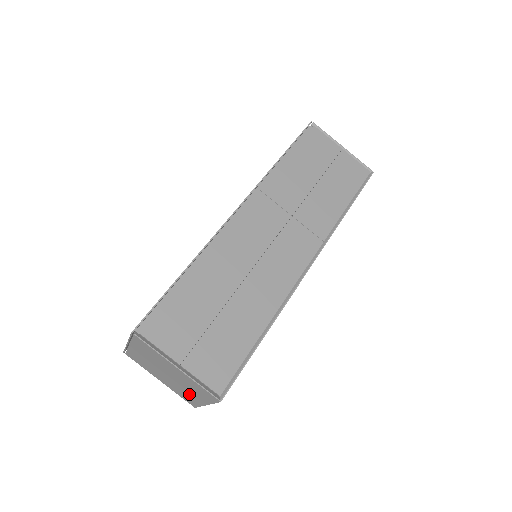
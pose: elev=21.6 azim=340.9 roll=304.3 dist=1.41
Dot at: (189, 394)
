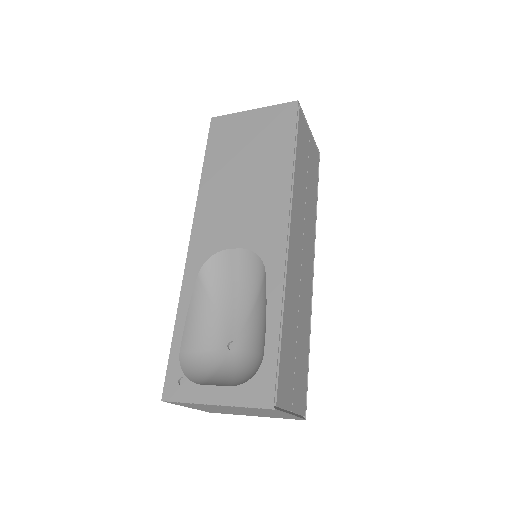
Dot at: occluded
